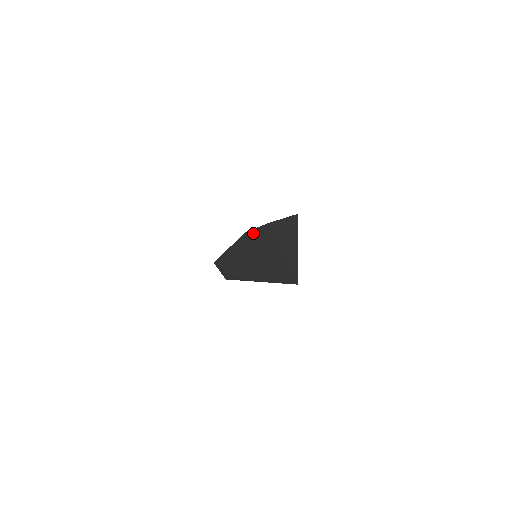
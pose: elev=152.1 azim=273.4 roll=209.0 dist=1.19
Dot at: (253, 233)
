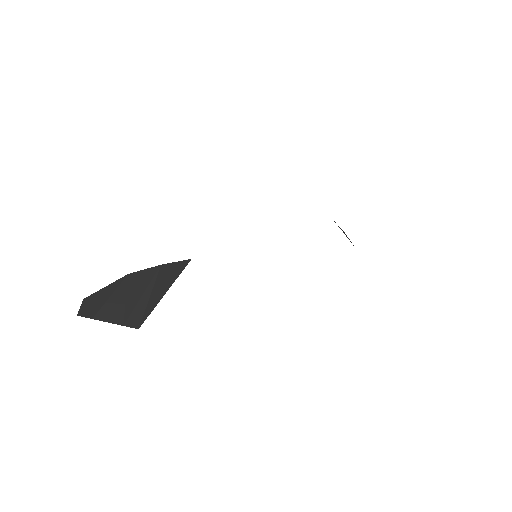
Dot at: (135, 275)
